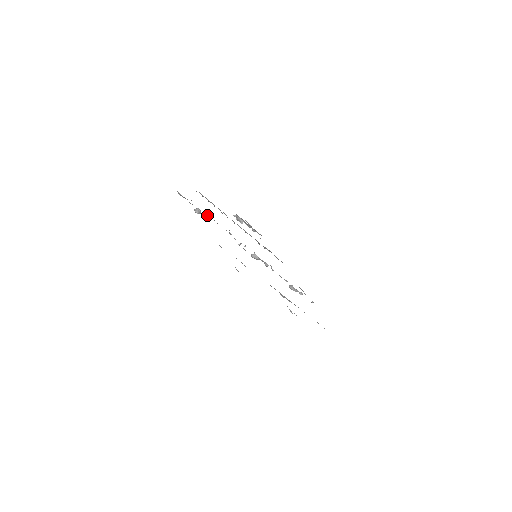
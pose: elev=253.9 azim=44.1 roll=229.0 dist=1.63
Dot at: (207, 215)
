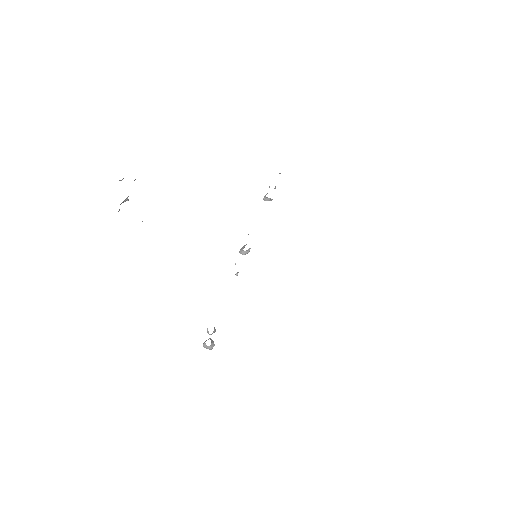
Dot at: (214, 328)
